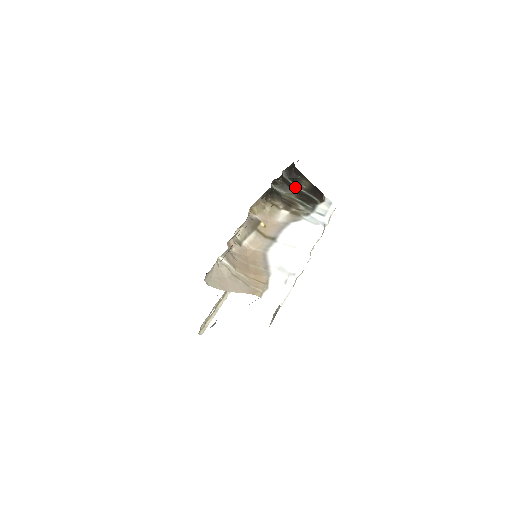
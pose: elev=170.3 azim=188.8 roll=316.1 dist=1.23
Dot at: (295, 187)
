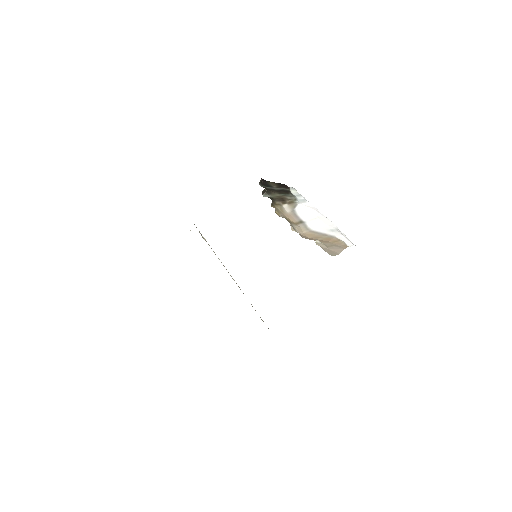
Dot at: (272, 189)
